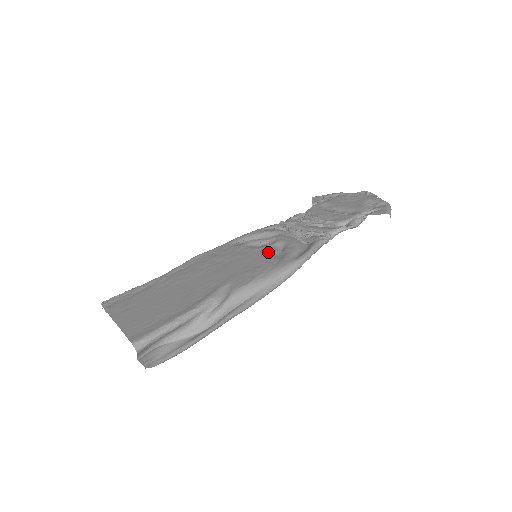
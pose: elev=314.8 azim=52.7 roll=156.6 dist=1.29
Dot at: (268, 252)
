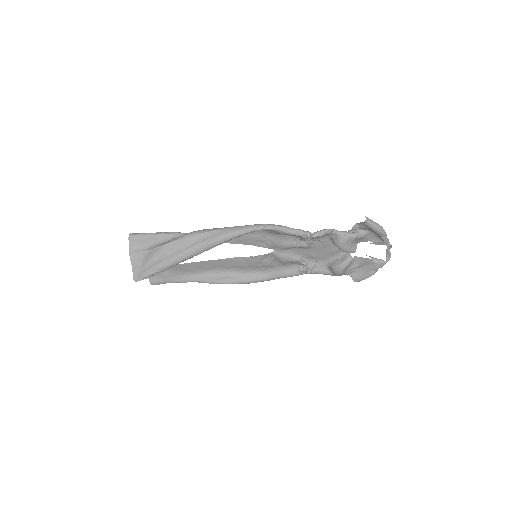
Dot at: (261, 245)
